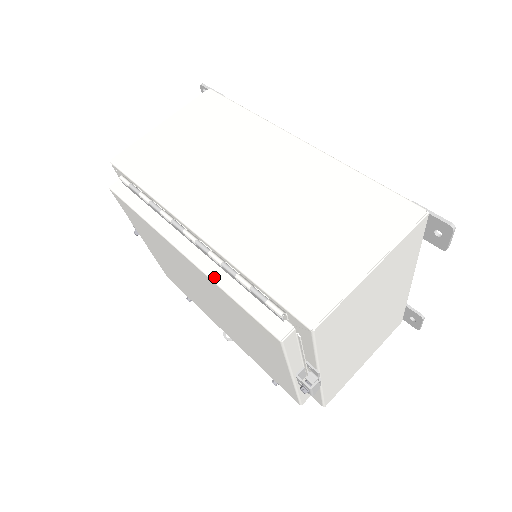
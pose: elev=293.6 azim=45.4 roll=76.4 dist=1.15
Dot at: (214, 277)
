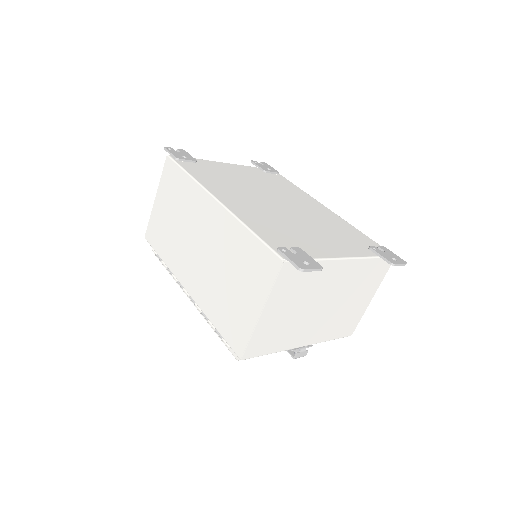
Dot at: occluded
